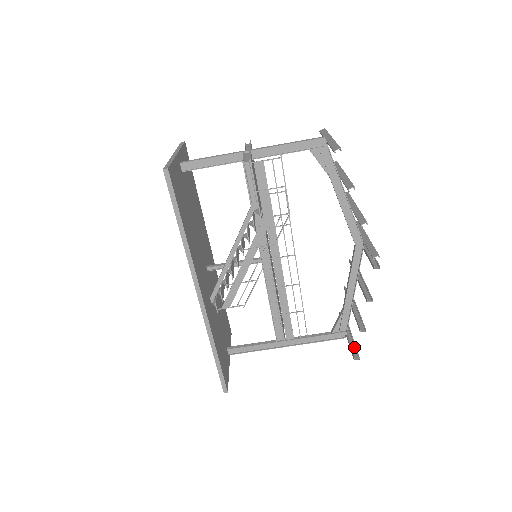
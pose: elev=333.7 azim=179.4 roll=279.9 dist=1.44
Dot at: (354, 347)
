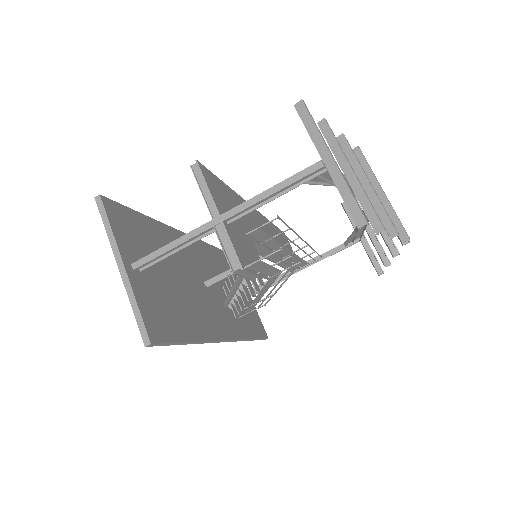
Dot at: (373, 256)
